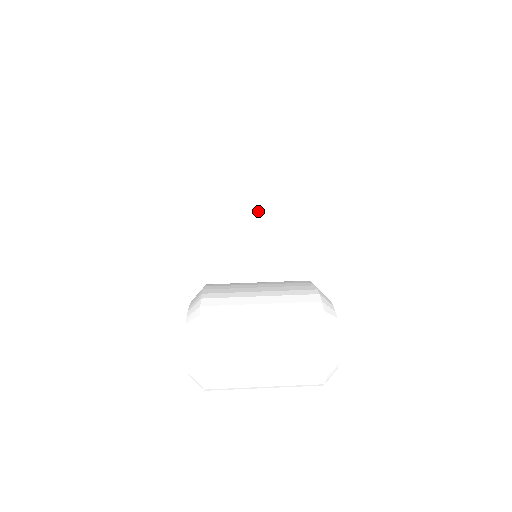
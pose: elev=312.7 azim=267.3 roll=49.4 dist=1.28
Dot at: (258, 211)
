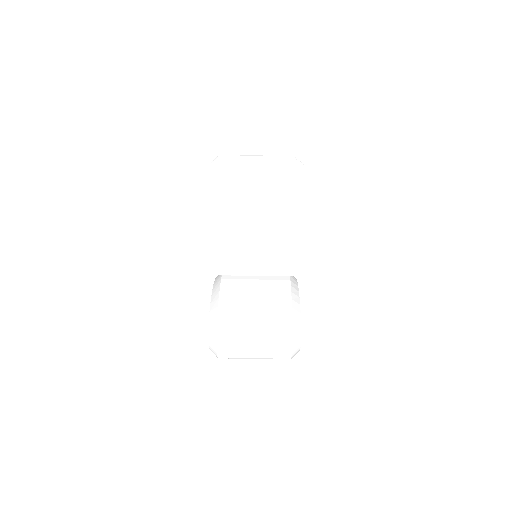
Dot at: (257, 248)
